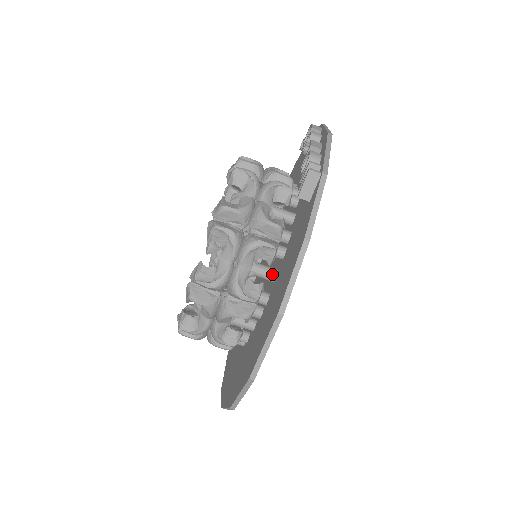
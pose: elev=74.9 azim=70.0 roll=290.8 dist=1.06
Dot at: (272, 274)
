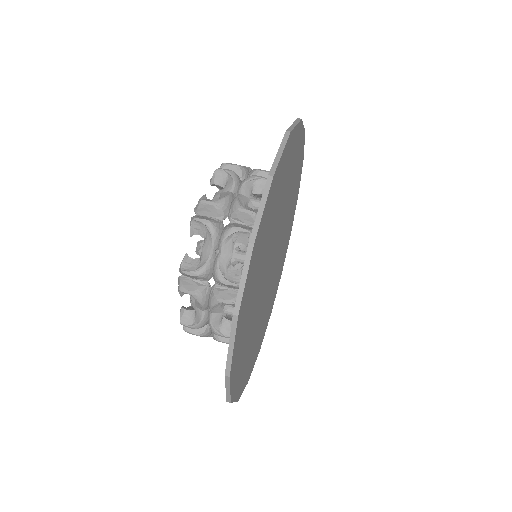
Dot at: occluded
